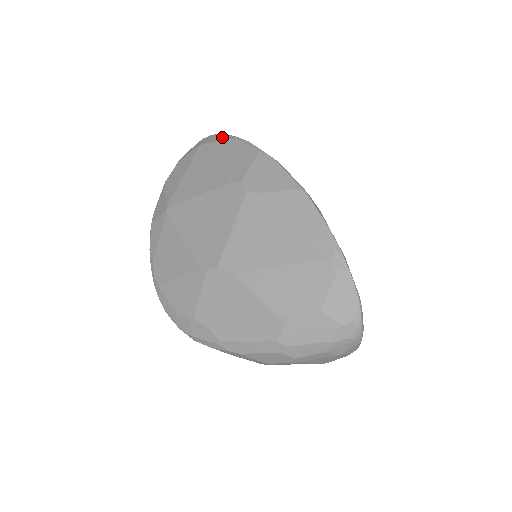
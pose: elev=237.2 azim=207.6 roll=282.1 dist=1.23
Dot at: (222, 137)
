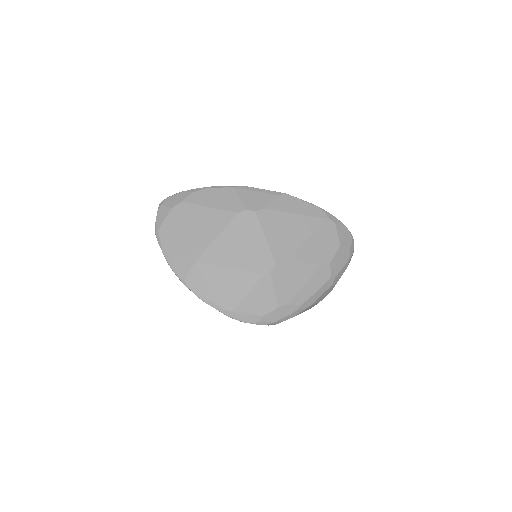
Dot at: (186, 194)
